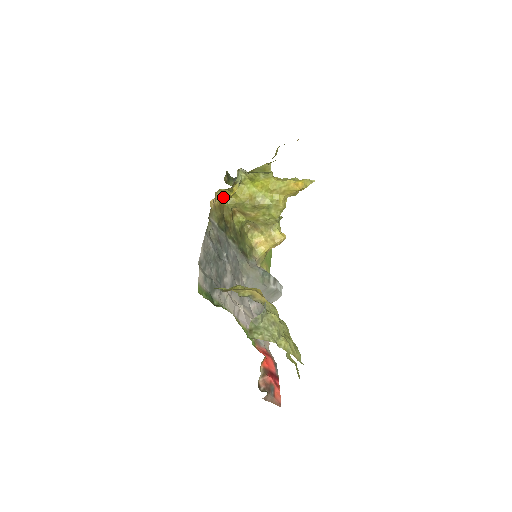
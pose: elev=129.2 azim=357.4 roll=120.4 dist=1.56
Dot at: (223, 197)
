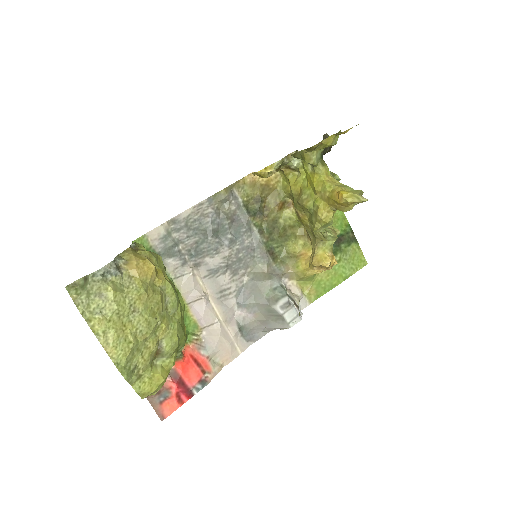
Dot at: occluded
